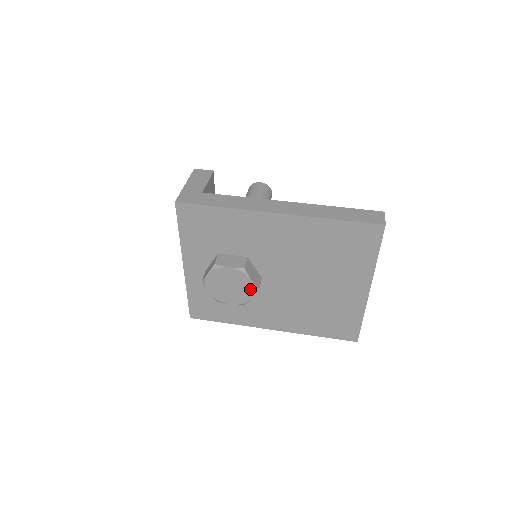
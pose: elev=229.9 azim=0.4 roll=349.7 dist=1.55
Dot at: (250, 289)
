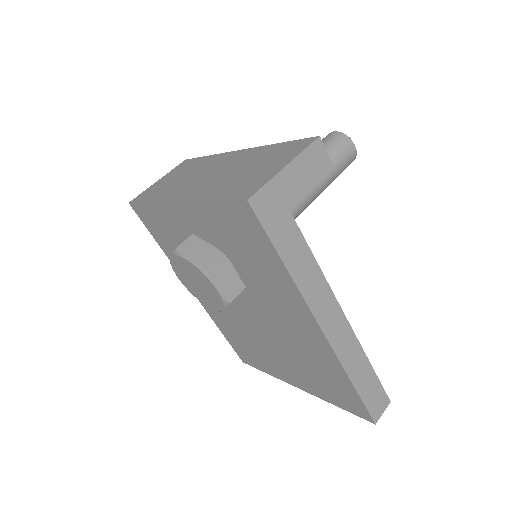
Dot at: (212, 305)
